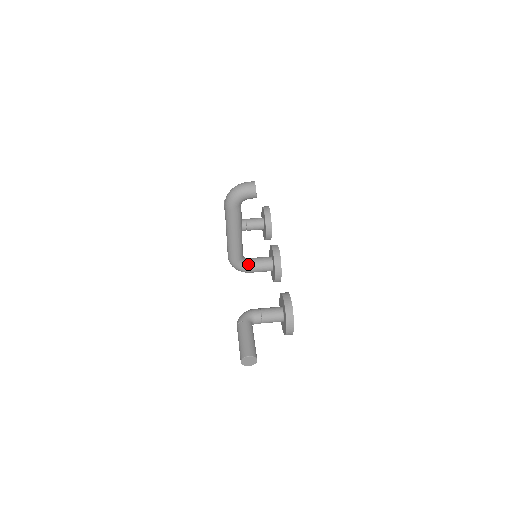
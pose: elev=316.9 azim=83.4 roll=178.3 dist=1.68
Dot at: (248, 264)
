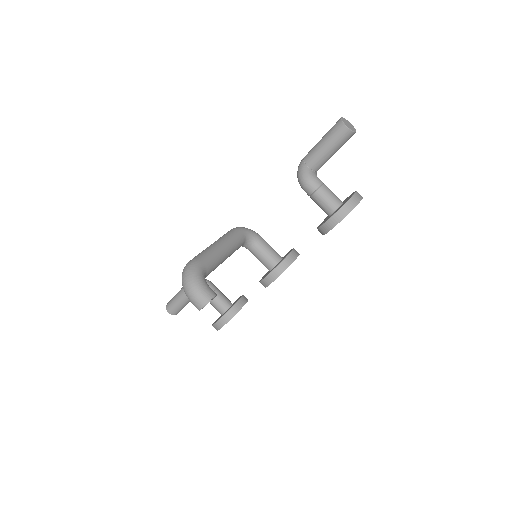
Dot at: (248, 249)
